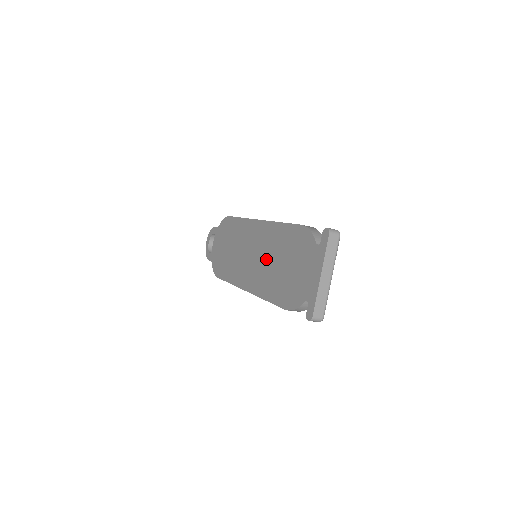
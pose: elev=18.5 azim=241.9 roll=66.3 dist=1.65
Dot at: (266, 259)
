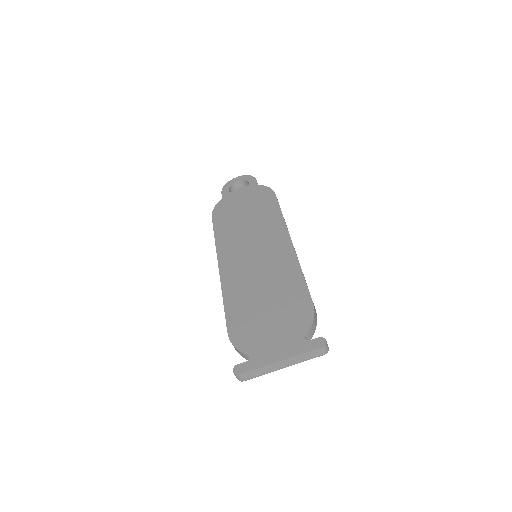
Dot at: (260, 275)
